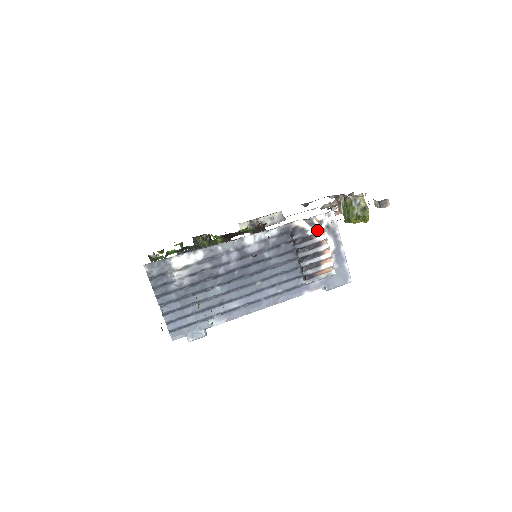
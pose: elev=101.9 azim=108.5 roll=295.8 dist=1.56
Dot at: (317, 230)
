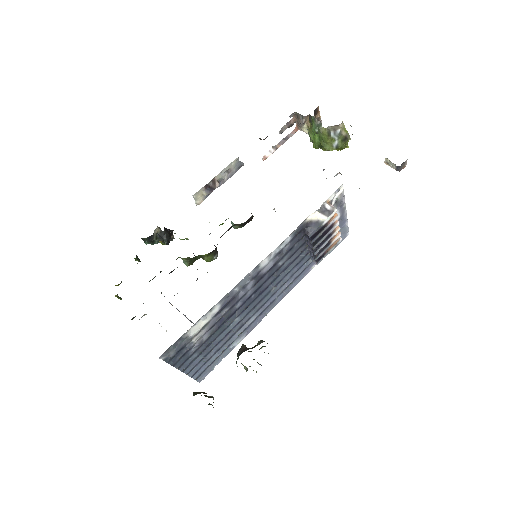
Dot at: (331, 216)
